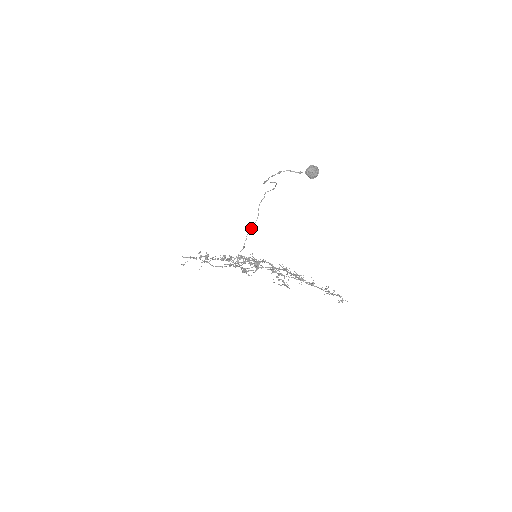
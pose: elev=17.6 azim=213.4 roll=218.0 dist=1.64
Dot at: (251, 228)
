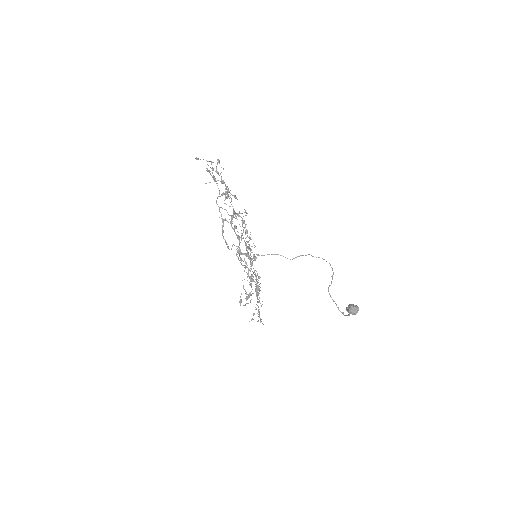
Dot at: (280, 255)
